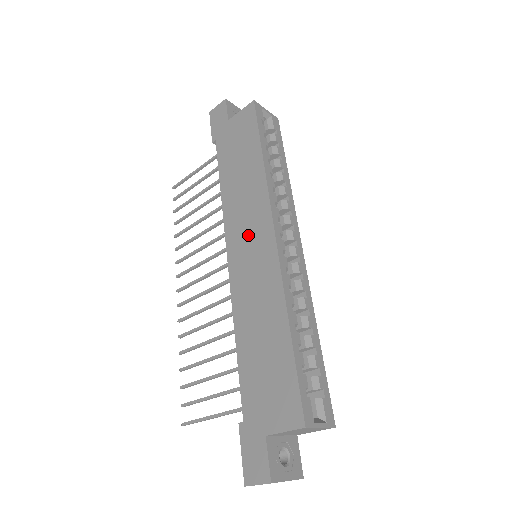
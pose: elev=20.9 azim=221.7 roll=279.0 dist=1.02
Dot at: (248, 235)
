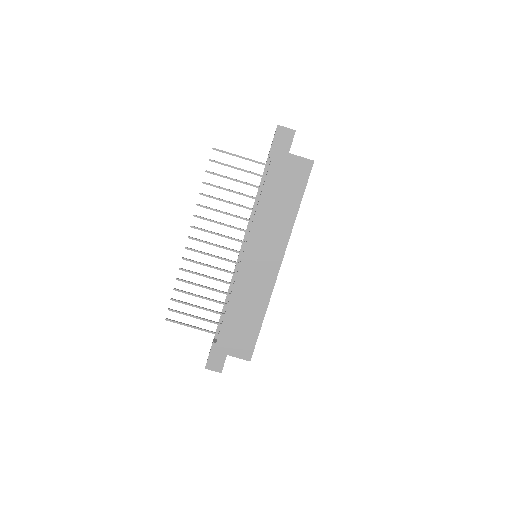
Dot at: (264, 252)
